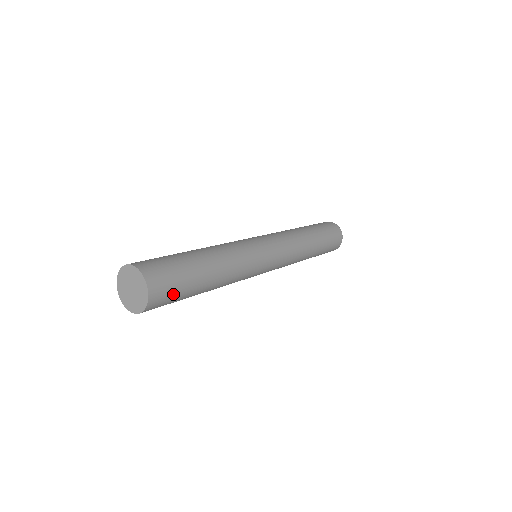
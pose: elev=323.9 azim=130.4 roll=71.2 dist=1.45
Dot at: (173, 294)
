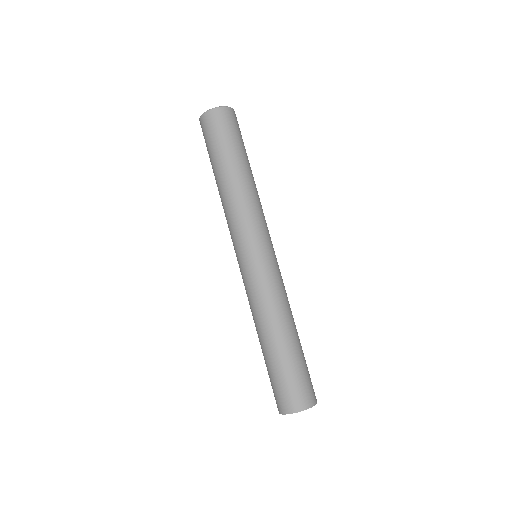
Dot at: occluded
